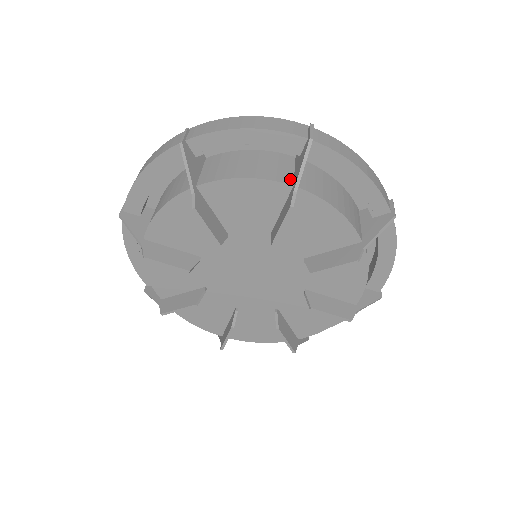
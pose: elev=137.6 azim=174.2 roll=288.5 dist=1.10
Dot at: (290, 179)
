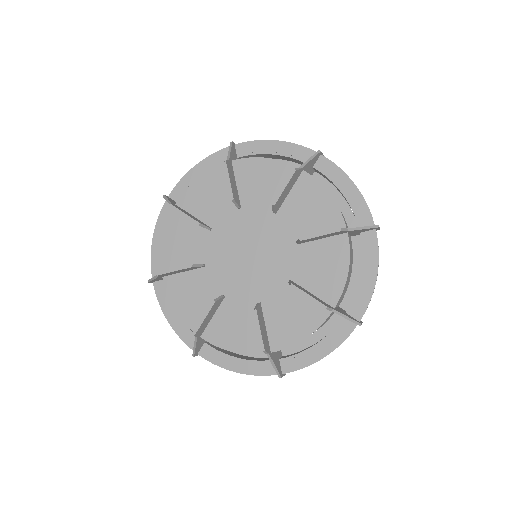
Dot at: occluded
